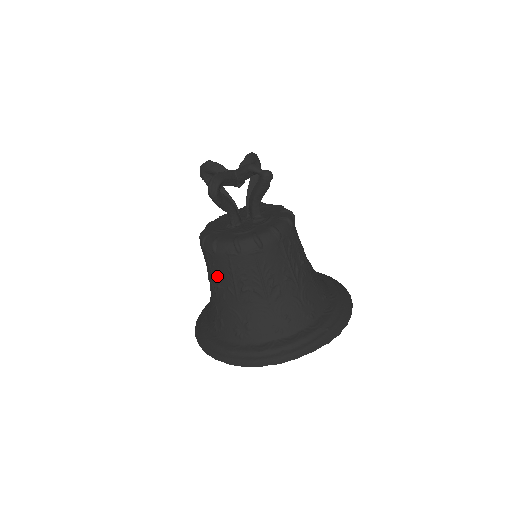
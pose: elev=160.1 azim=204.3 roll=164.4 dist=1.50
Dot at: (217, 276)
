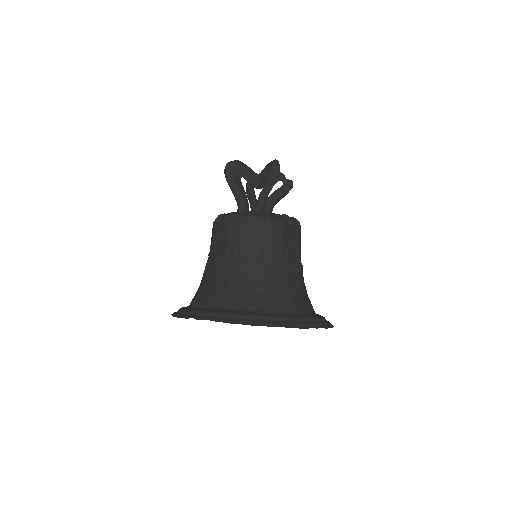
Dot at: (263, 246)
